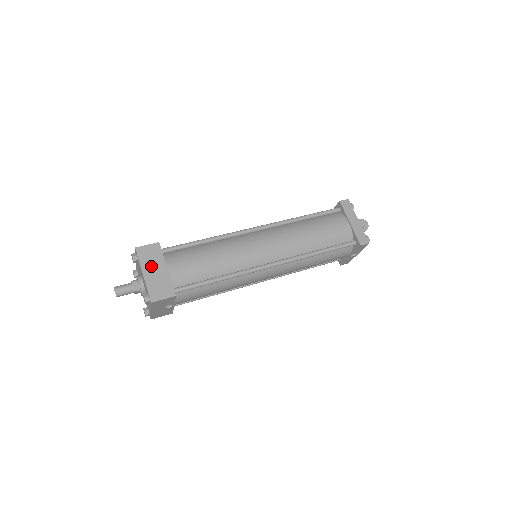
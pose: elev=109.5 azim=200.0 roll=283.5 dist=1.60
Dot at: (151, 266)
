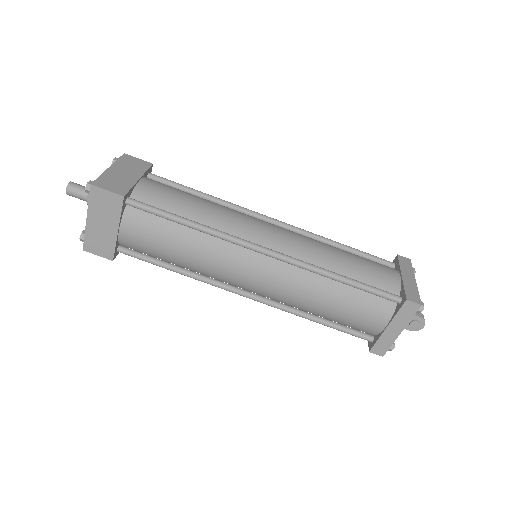
Dot at: (100, 216)
